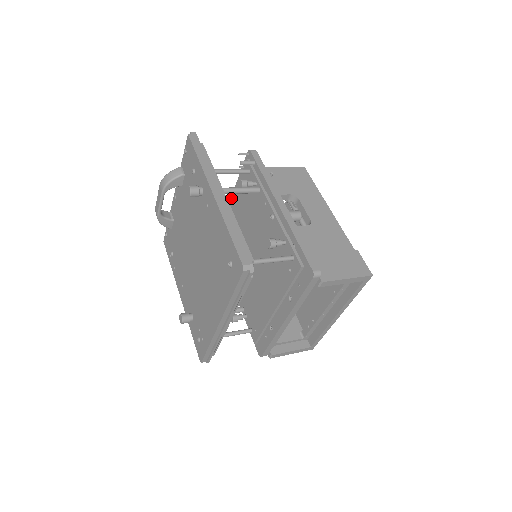
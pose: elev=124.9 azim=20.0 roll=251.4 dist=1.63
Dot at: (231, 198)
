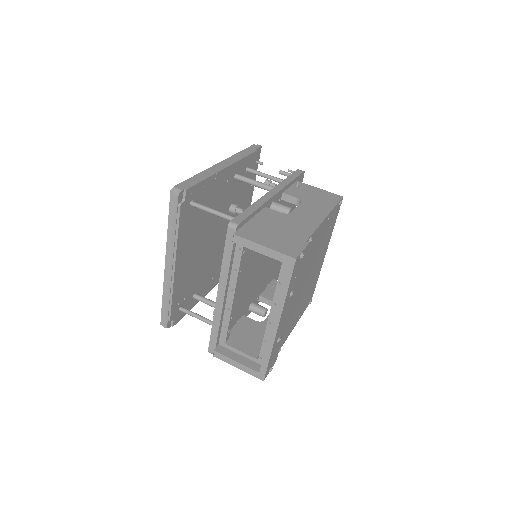
Dot at: occluded
